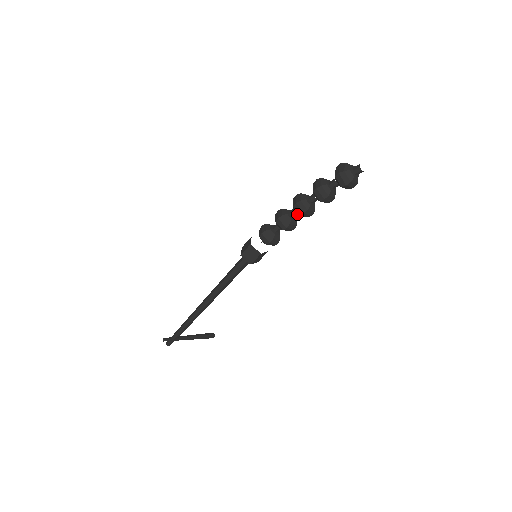
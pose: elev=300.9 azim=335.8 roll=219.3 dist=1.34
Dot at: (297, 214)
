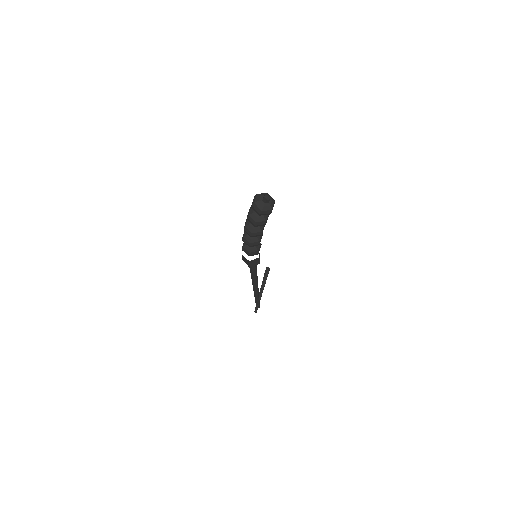
Dot at: occluded
